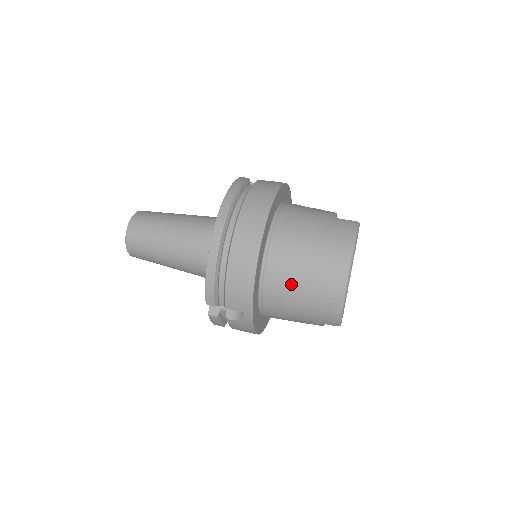
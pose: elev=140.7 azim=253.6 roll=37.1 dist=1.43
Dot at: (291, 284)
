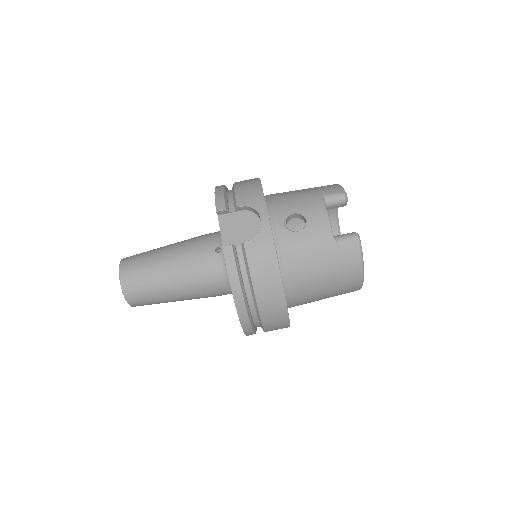
Dot at: occluded
